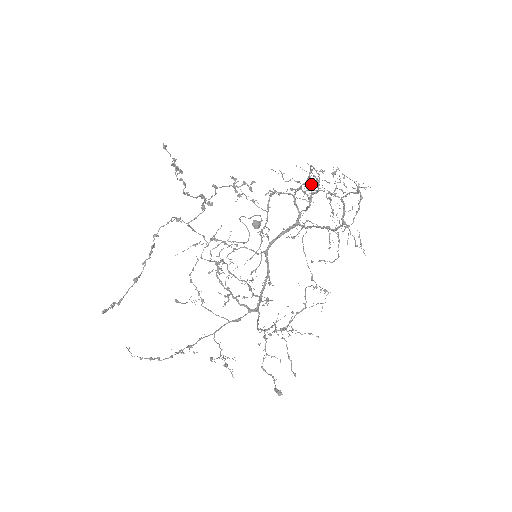
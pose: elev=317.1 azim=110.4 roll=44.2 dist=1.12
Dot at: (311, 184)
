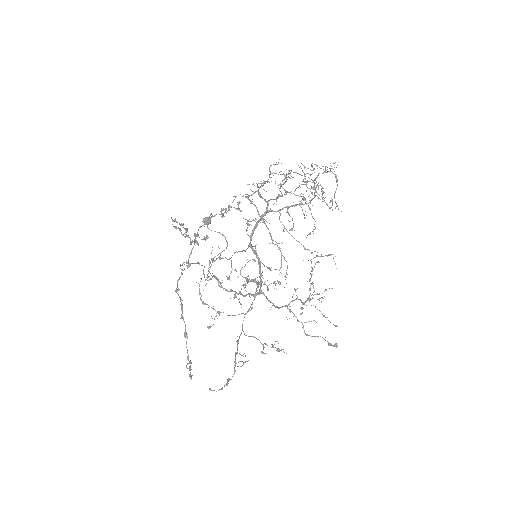
Dot at: (282, 180)
